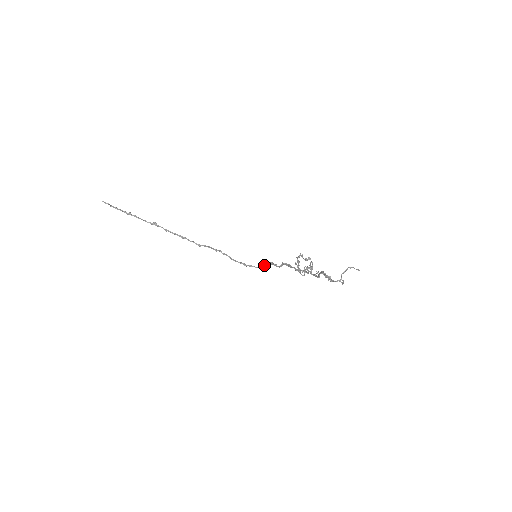
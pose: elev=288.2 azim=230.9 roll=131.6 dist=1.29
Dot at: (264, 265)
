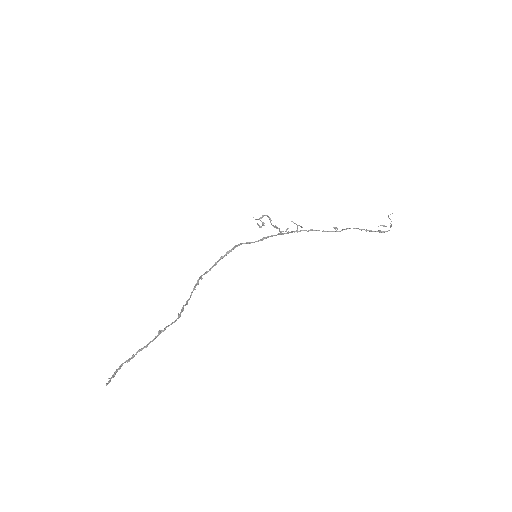
Dot at: (231, 251)
